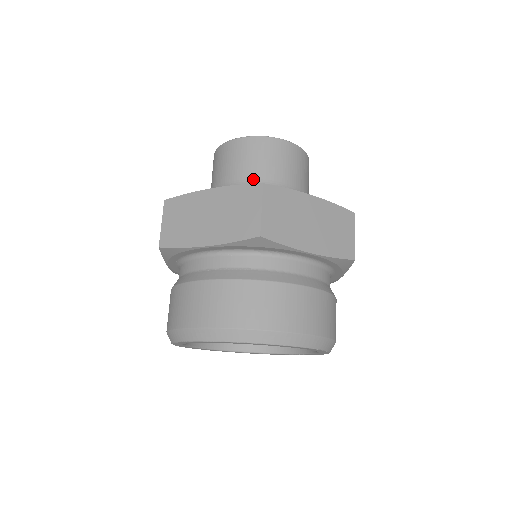
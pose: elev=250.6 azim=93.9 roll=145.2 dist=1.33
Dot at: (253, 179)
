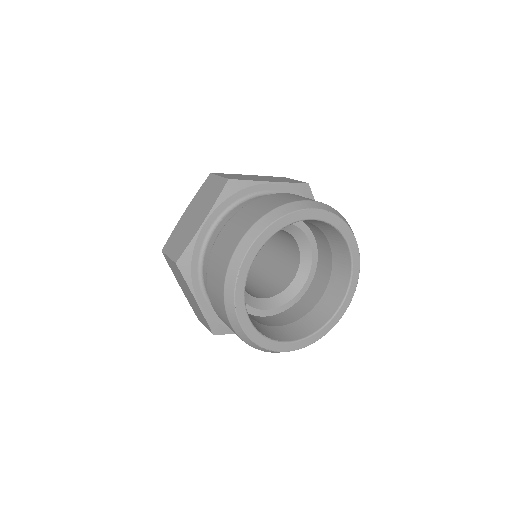
Dot at: occluded
